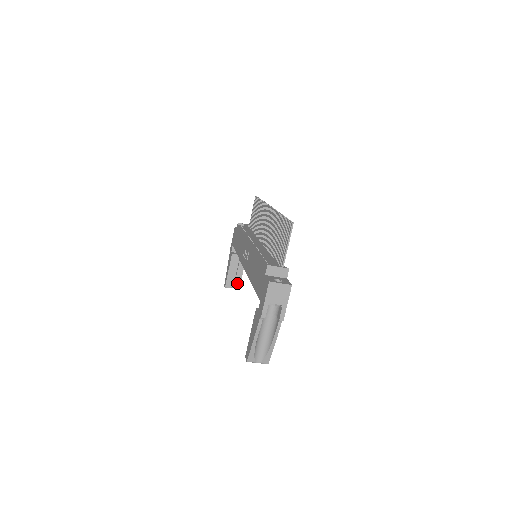
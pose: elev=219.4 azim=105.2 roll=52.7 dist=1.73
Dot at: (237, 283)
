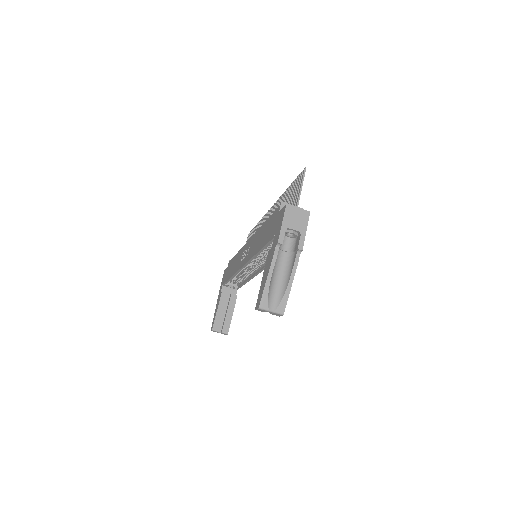
Dot at: (226, 326)
